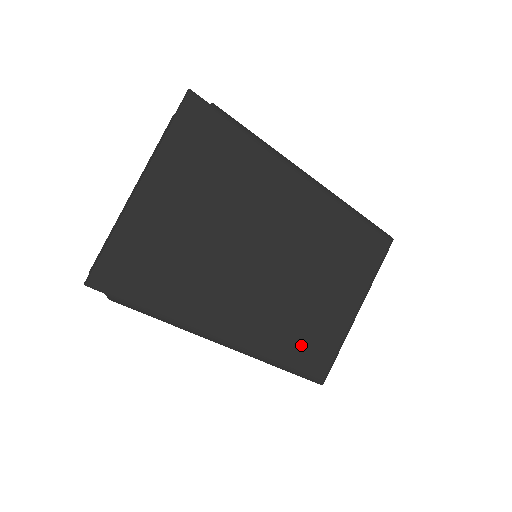
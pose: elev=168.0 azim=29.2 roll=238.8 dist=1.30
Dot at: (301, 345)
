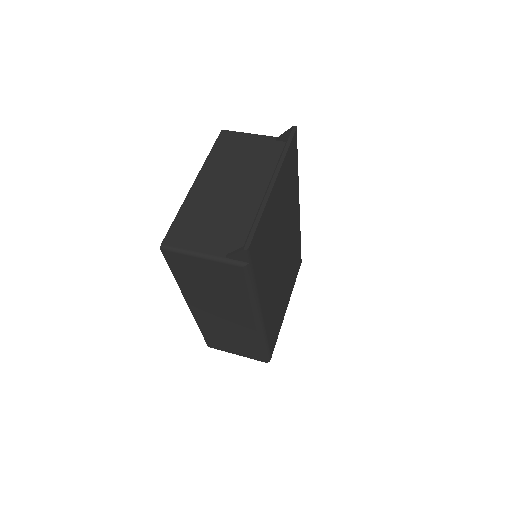
Dot at: (273, 328)
